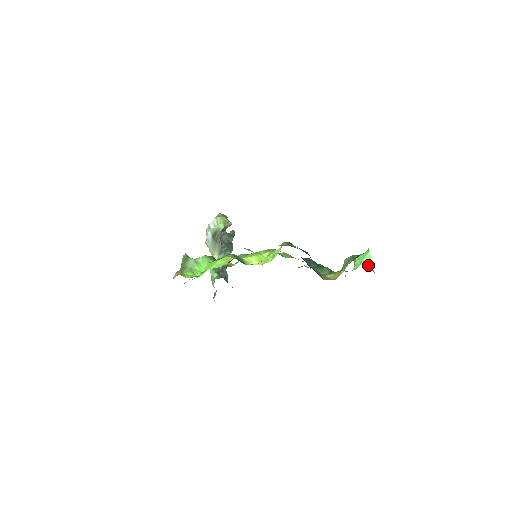
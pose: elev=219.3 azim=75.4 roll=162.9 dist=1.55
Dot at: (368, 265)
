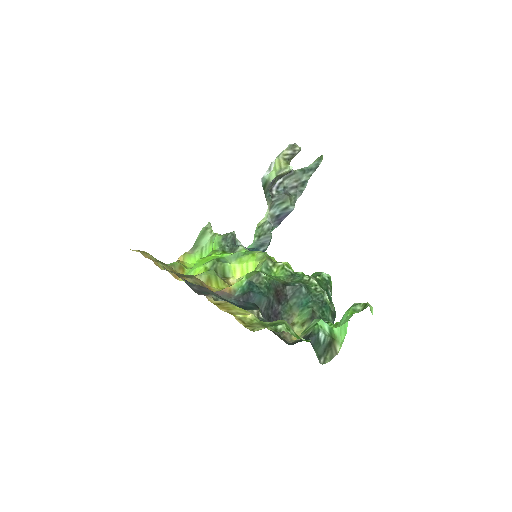
Dot at: (341, 338)
